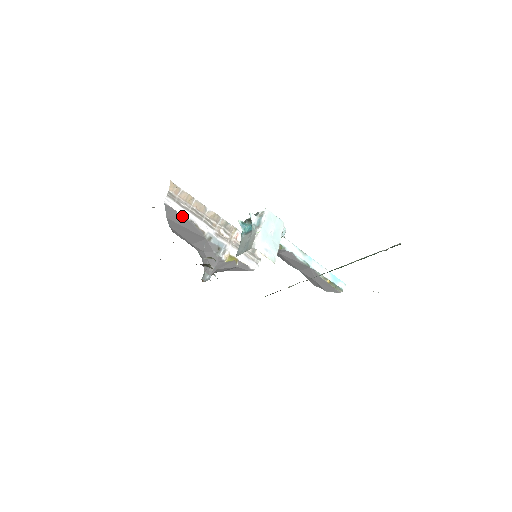
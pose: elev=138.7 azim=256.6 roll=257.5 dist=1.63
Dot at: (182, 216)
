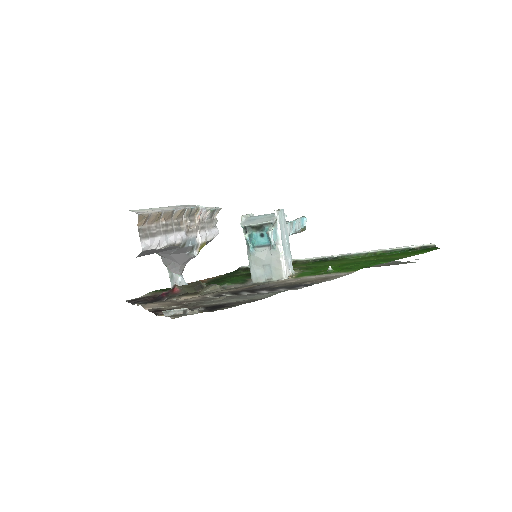
Dot at: (160, 248)
